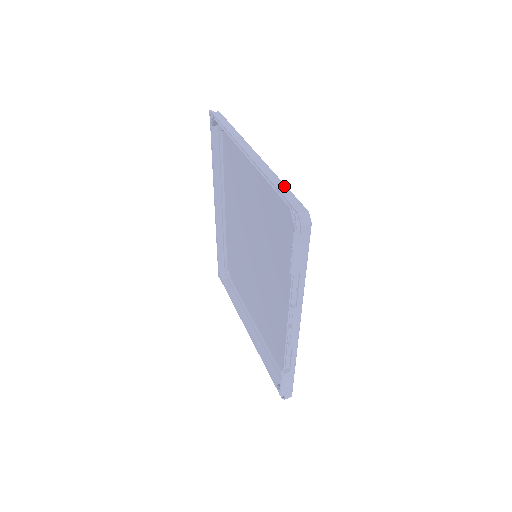
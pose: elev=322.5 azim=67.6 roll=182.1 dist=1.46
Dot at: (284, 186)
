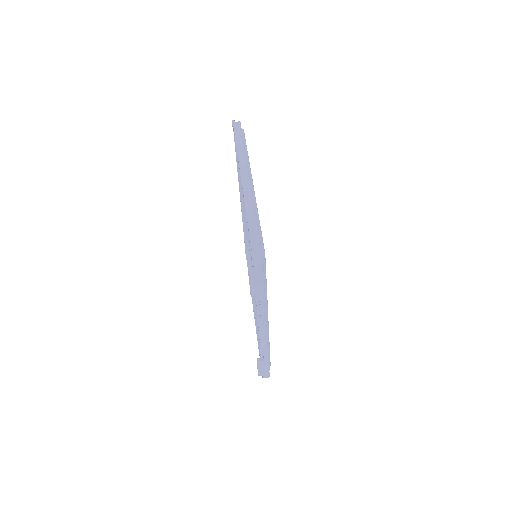
Dot at: (255, 221)
